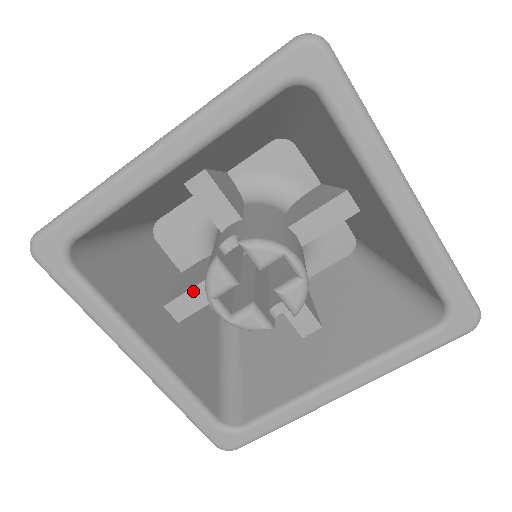
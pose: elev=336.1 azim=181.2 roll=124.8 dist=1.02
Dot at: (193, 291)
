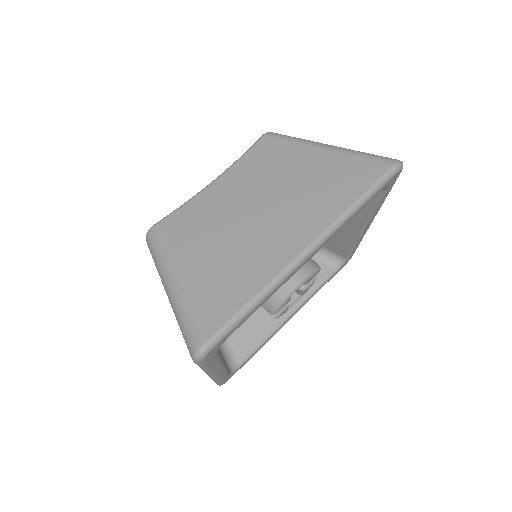
Dot at: occluded
